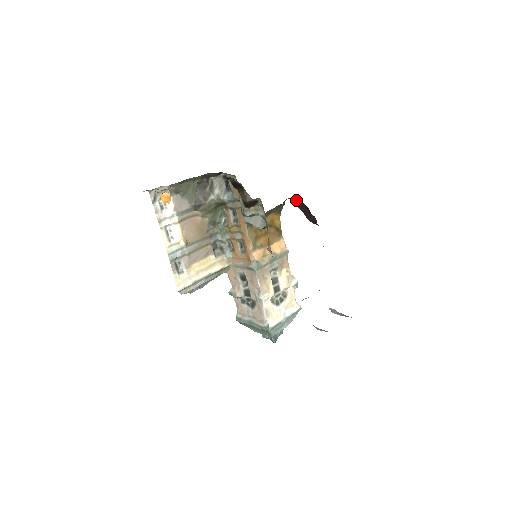
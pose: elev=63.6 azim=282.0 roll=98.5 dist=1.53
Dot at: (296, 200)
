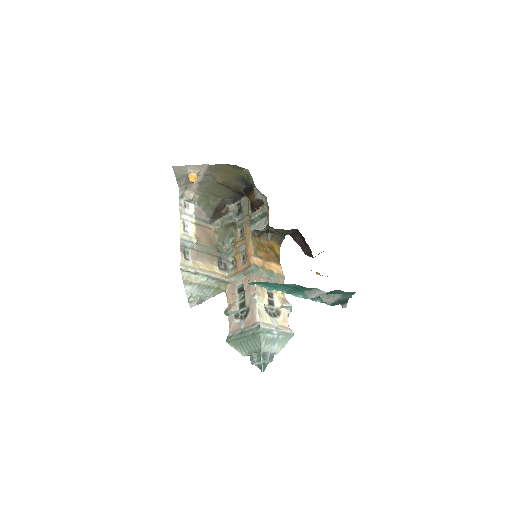
Dot at: (294, 235)
